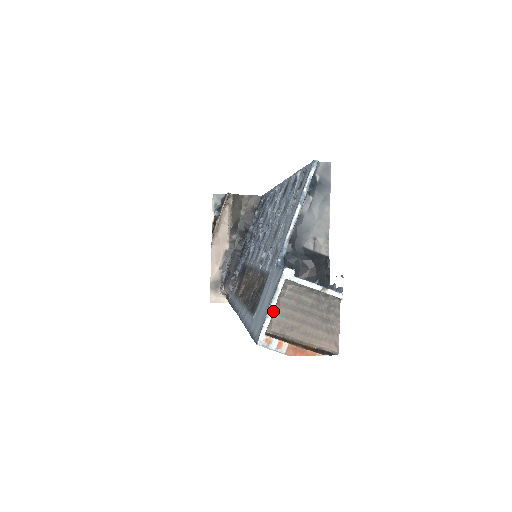
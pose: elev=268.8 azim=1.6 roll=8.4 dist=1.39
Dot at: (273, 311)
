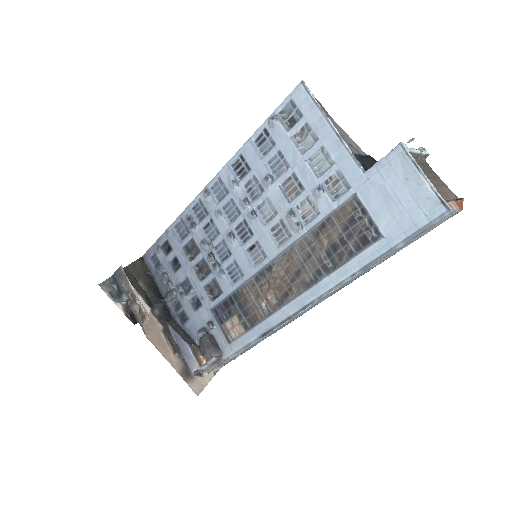
Dot at: (429, 181)
